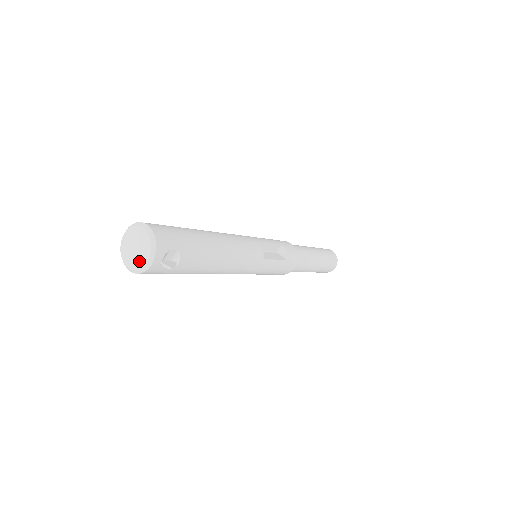
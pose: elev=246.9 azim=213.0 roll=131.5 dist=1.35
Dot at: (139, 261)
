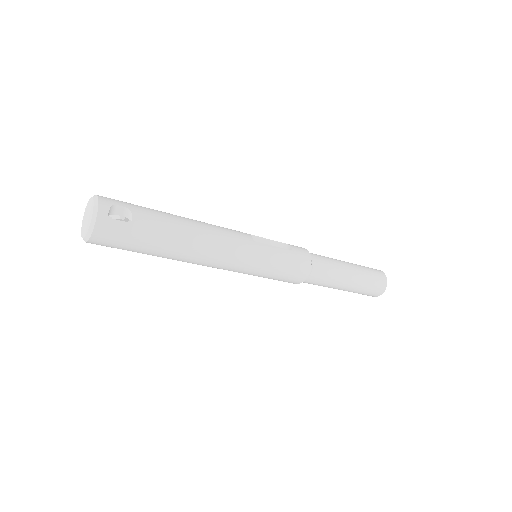
Dot at: (89, 221)
